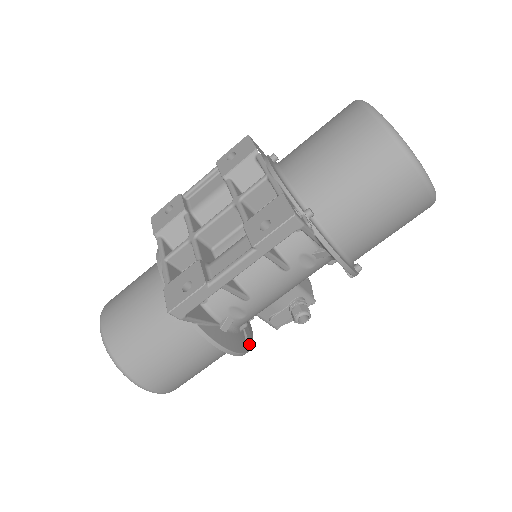
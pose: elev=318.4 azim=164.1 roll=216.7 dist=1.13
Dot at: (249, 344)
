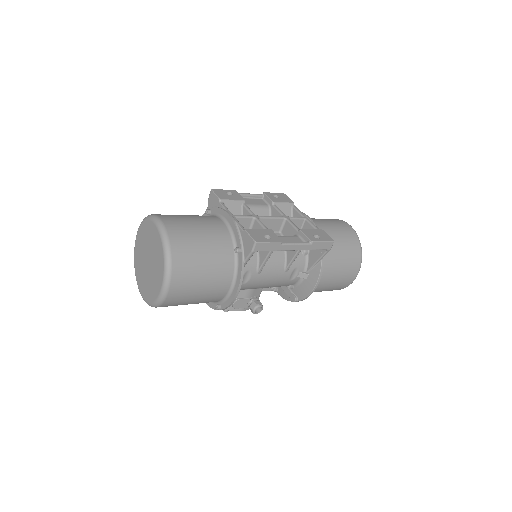
Dot at: occluded
